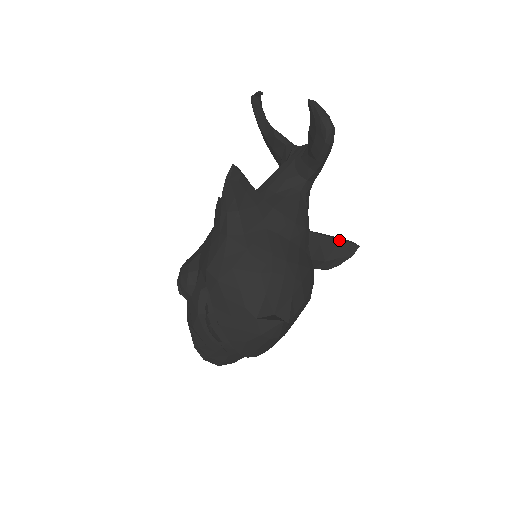
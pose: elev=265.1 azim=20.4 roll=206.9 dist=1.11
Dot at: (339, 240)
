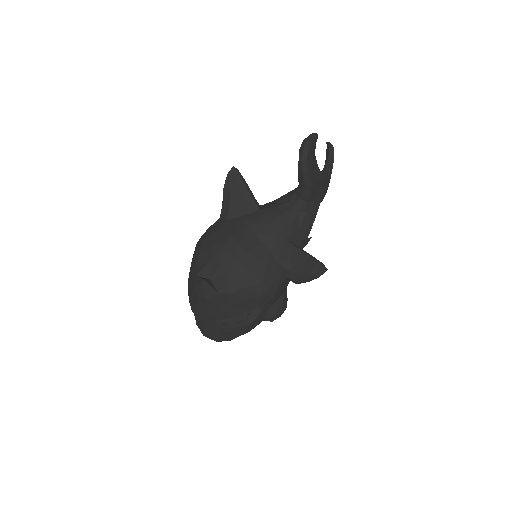
Dot at: (310, 257)
